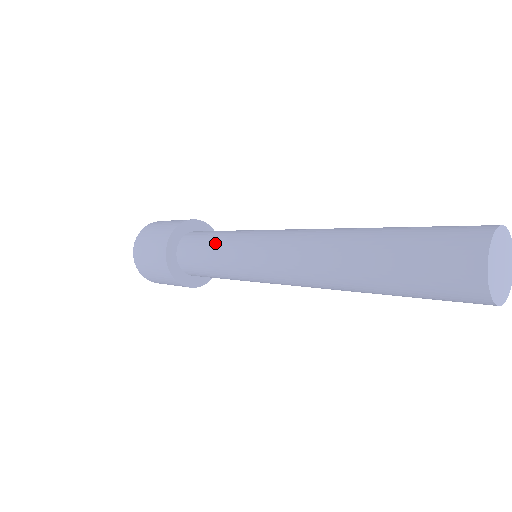
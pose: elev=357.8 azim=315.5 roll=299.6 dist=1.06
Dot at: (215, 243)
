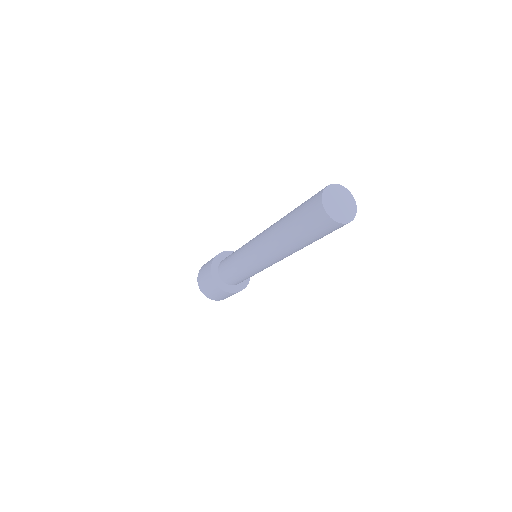
Dot at: (233, 265)
